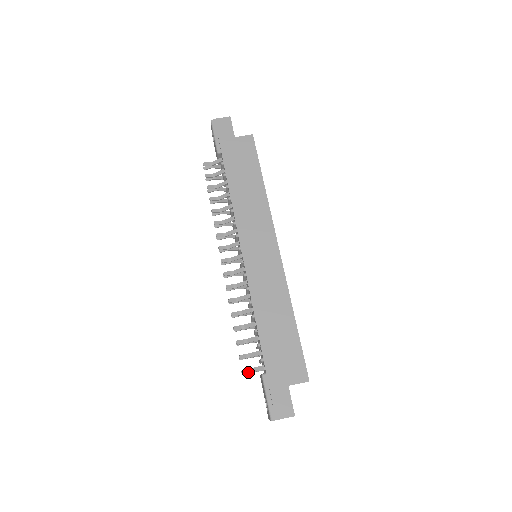
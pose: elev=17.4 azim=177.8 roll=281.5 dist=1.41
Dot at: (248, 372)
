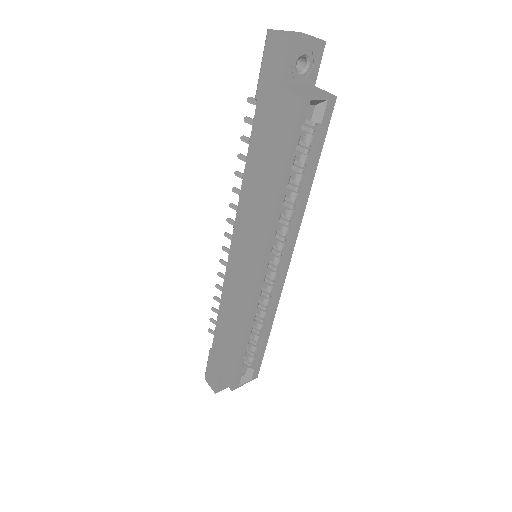
Dot at: (212, 333)
